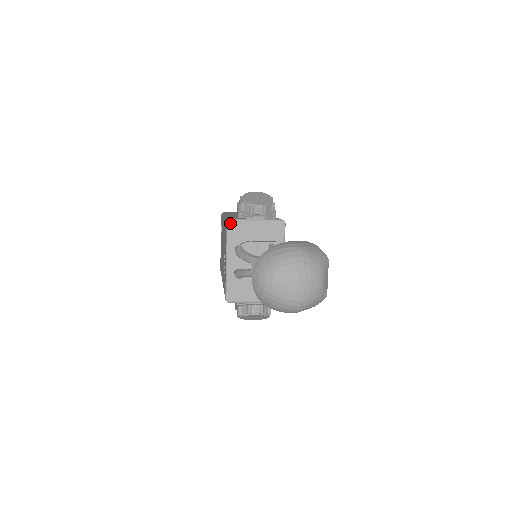
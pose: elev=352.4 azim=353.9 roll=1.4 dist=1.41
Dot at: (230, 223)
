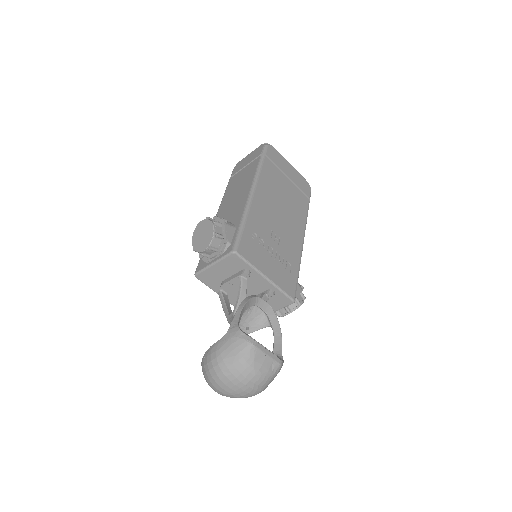
Dot at: (198, 277)
